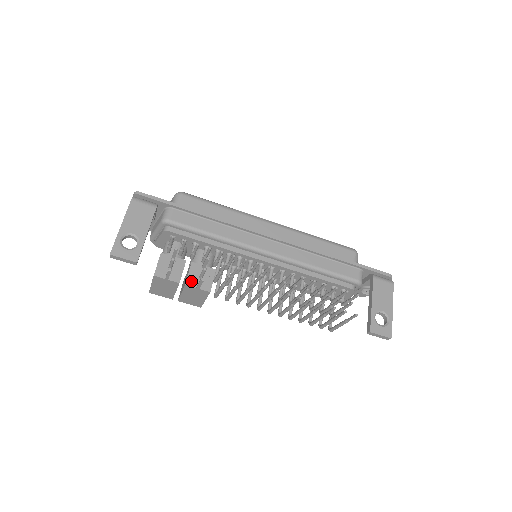
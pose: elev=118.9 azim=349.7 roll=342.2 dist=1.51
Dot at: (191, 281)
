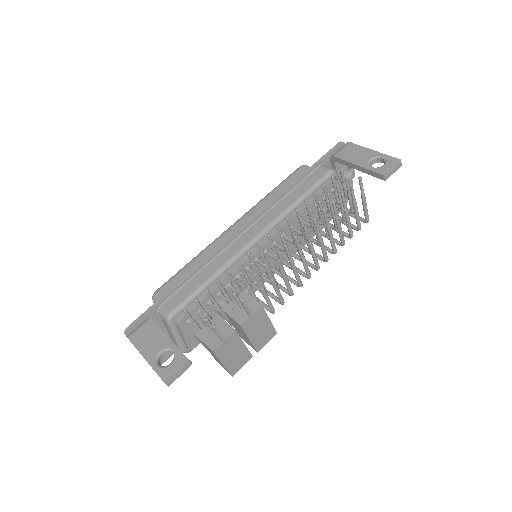
Dot at: (240, 318)
